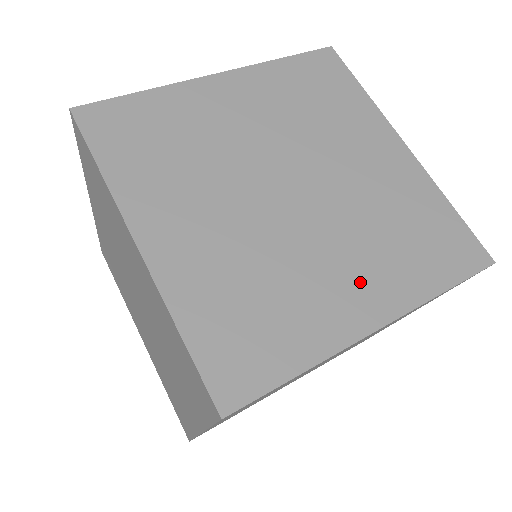
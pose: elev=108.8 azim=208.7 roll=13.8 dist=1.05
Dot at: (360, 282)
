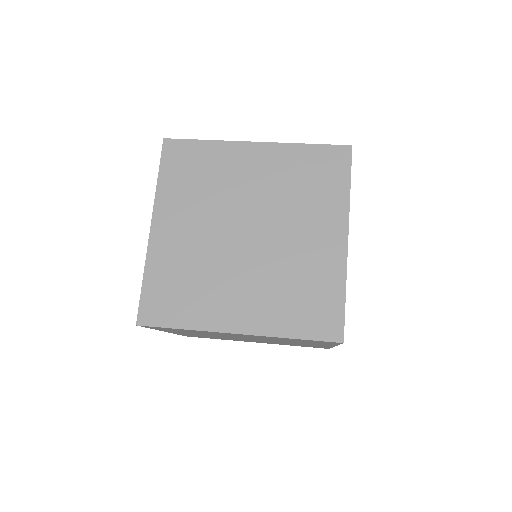
Dot at: (319, 232)
